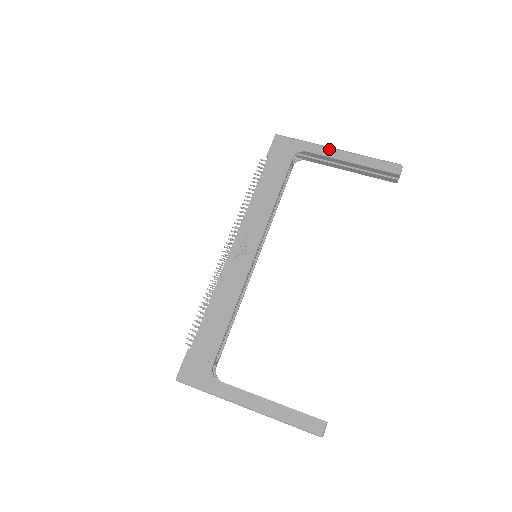
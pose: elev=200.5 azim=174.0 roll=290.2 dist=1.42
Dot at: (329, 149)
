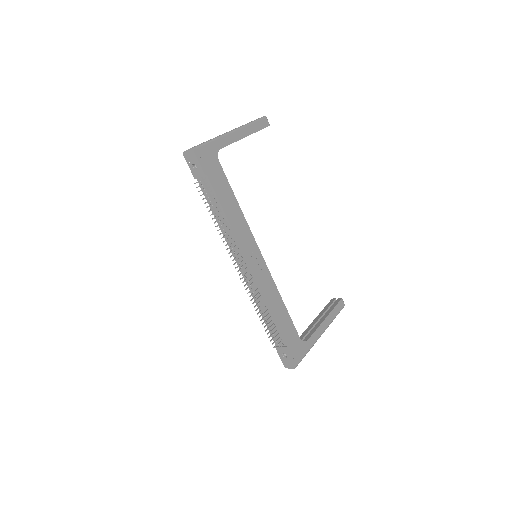
Dot at: (230, 135)
